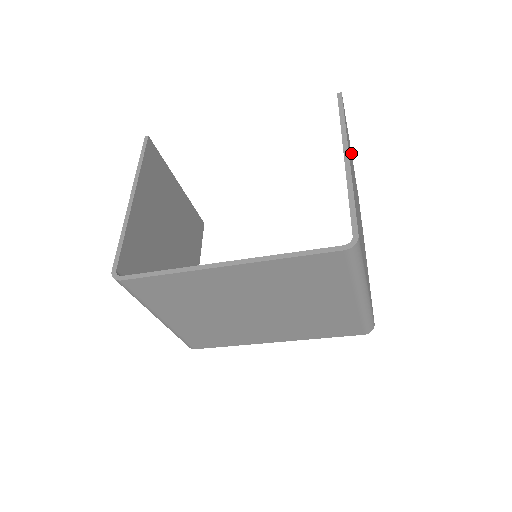
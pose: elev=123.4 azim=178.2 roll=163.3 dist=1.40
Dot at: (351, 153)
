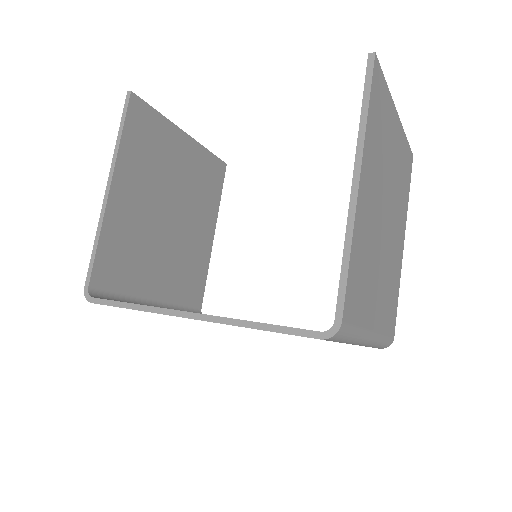
Dot at: (397, 117)
